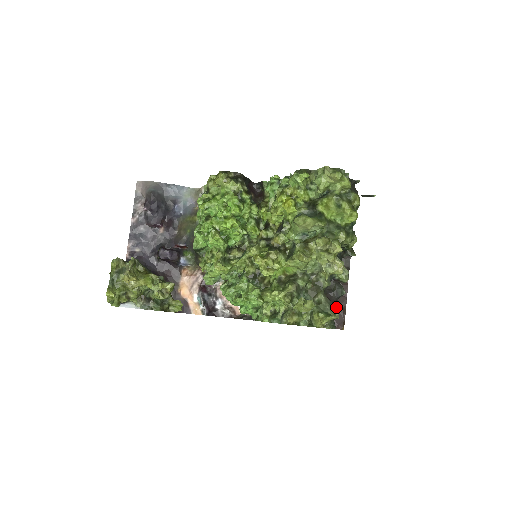
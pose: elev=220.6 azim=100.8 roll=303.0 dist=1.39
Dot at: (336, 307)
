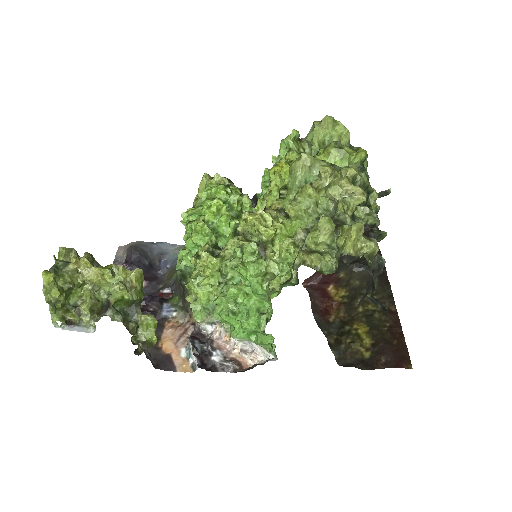
Dot at: occluded
